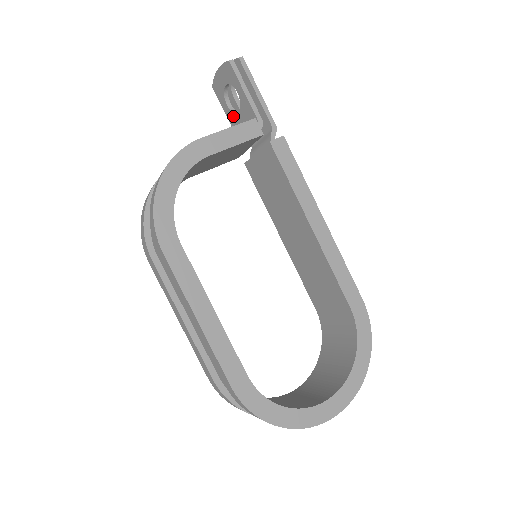
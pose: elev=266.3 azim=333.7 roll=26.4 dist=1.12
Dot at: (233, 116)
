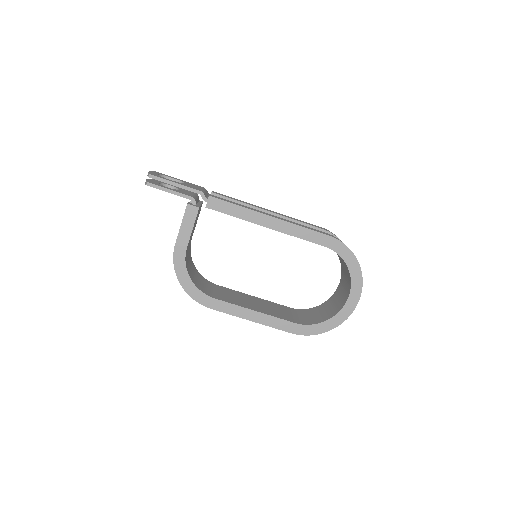
Dot at: occluded
